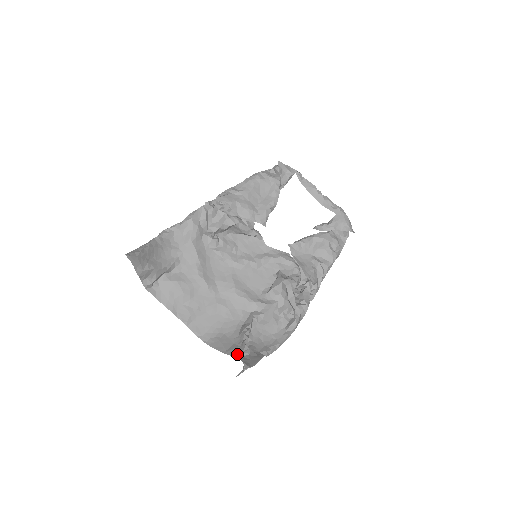
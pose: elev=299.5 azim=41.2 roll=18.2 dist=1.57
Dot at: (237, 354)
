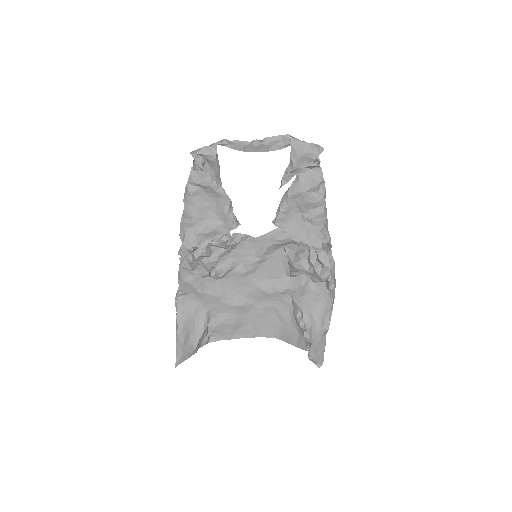
Dot at: (306, 348)
